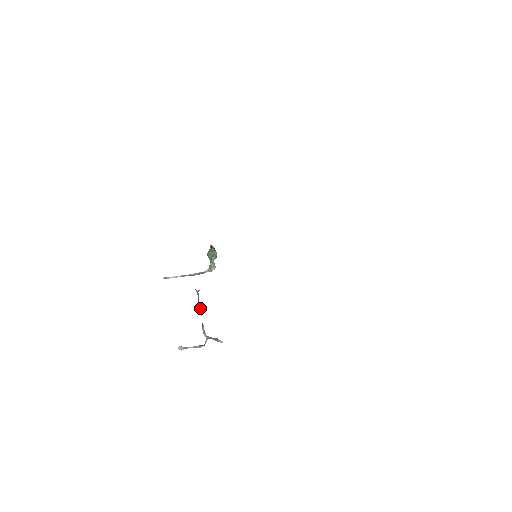
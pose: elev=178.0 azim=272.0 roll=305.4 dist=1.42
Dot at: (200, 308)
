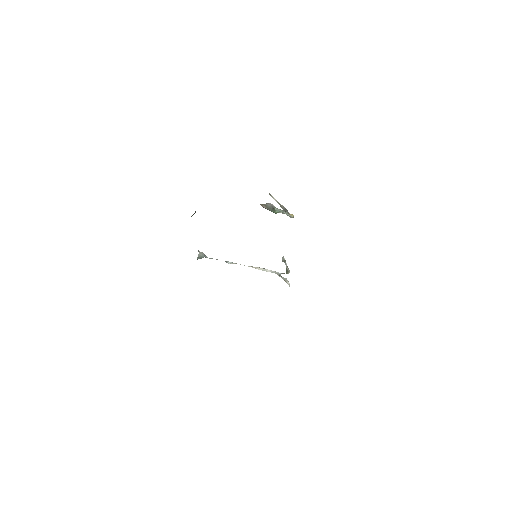
Dot at: (228, 263)
